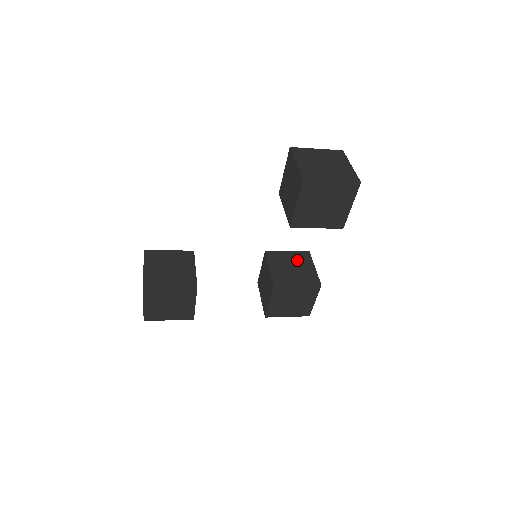
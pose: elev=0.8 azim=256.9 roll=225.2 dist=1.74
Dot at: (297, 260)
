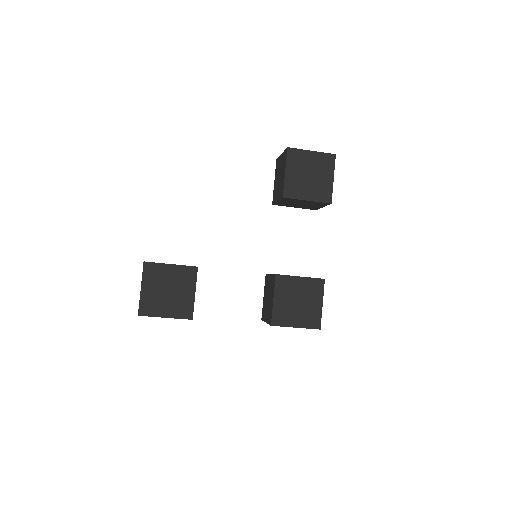
Dot at: occluded
